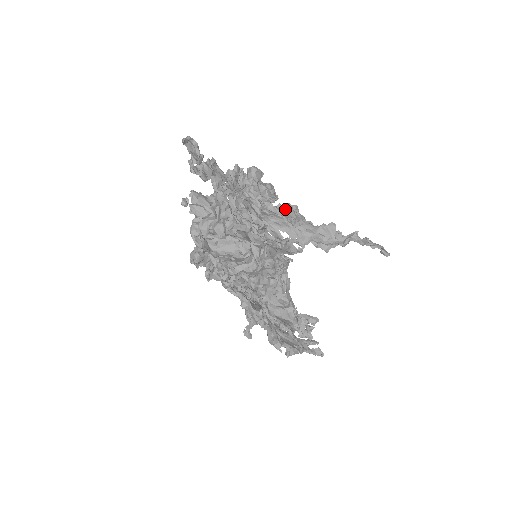
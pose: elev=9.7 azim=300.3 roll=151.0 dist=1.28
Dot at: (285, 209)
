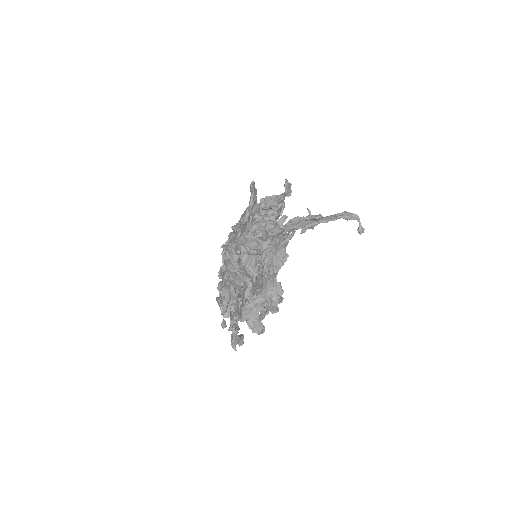
Dot at: occluded
